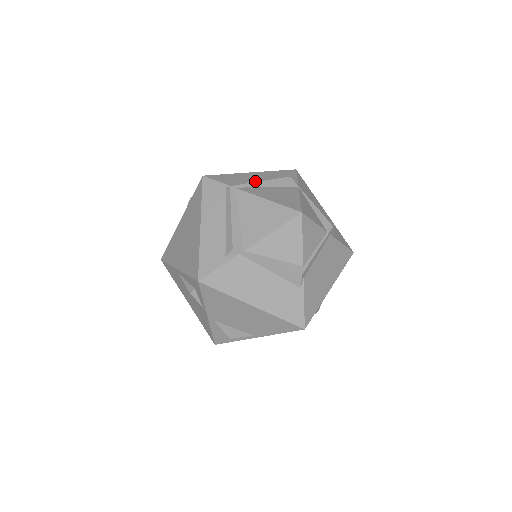
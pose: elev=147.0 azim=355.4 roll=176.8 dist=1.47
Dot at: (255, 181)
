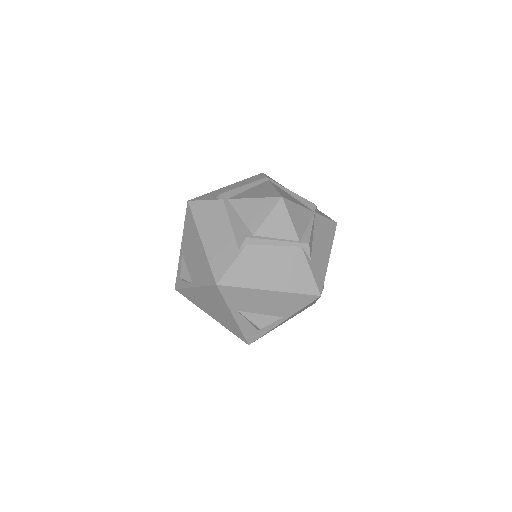
Dot at: occluded
